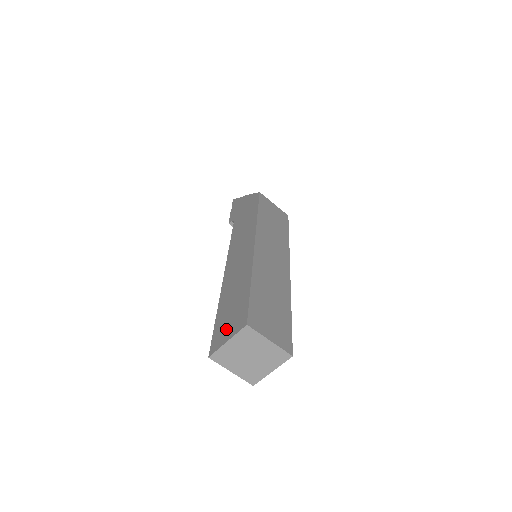
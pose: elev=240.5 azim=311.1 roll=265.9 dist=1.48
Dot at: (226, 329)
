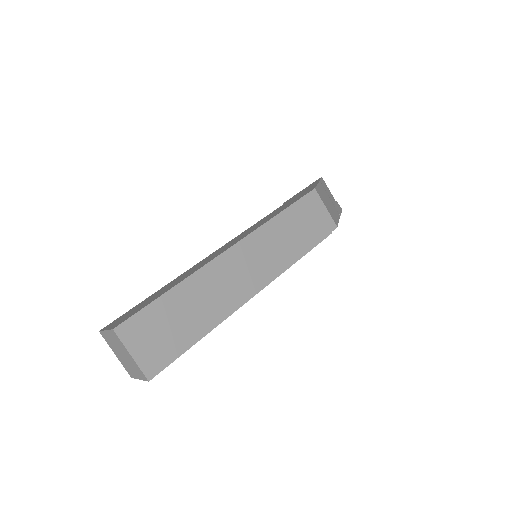
Dot at: (122, 317)
